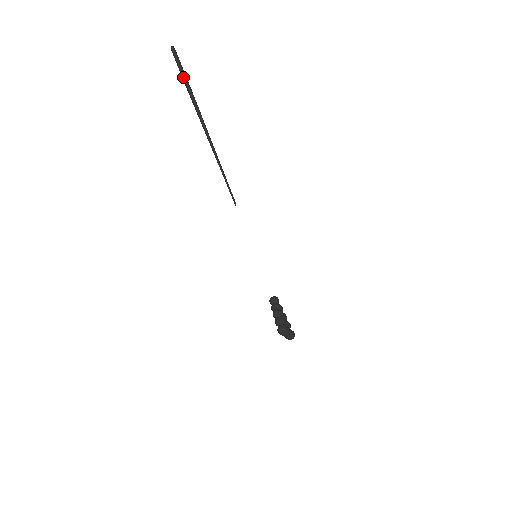
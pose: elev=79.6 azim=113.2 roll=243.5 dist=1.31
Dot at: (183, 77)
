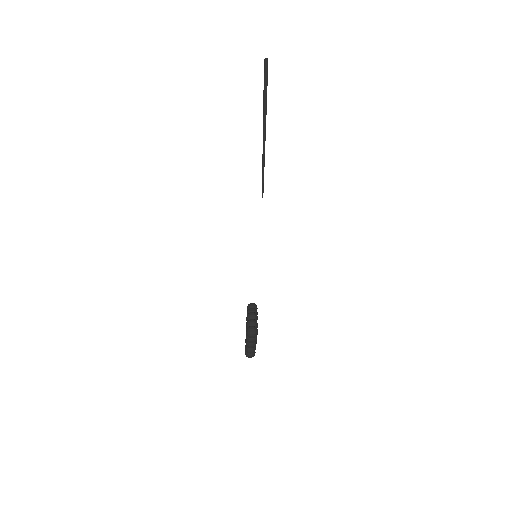
Dot at: (265, 82)
